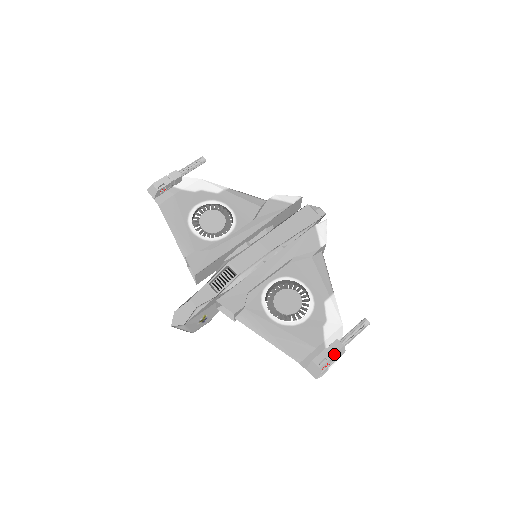
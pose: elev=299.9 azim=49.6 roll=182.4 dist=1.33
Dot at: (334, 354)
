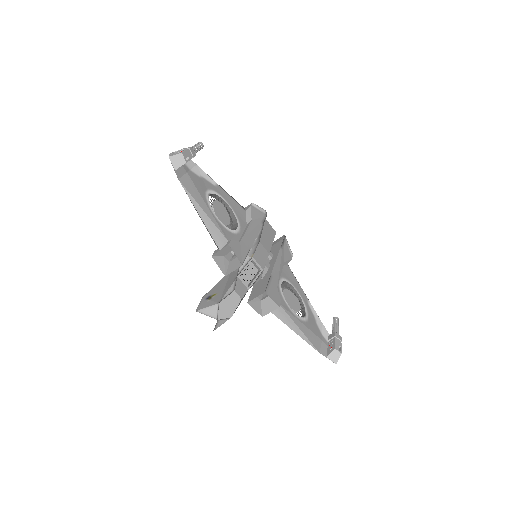
Dot at: (340, 343)
